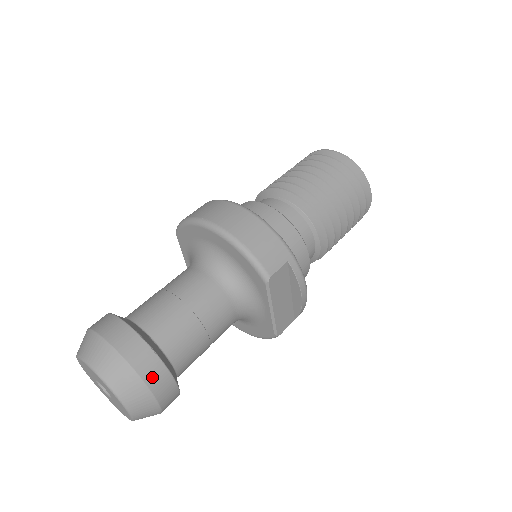
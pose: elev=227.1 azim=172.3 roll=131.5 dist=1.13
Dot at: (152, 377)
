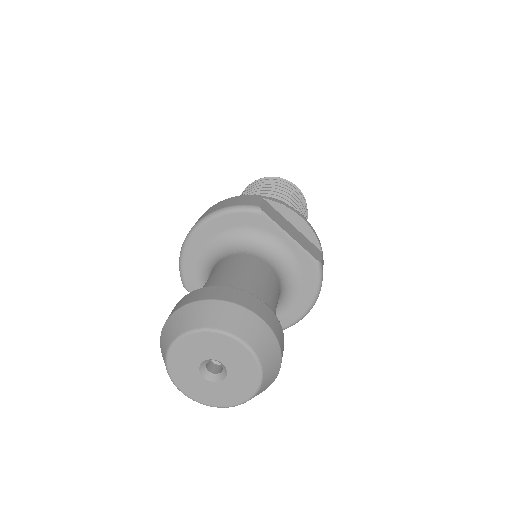
Dot at: (234, 298)
